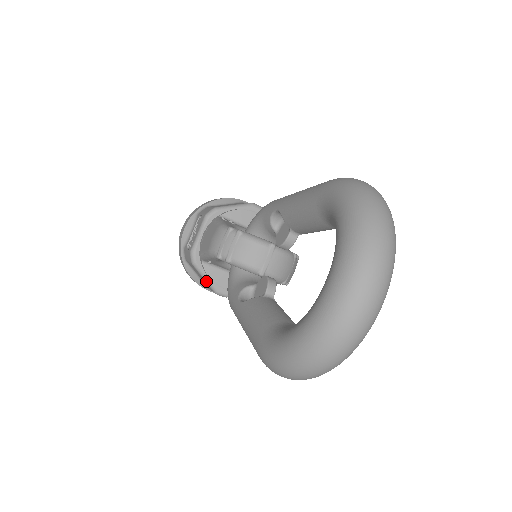
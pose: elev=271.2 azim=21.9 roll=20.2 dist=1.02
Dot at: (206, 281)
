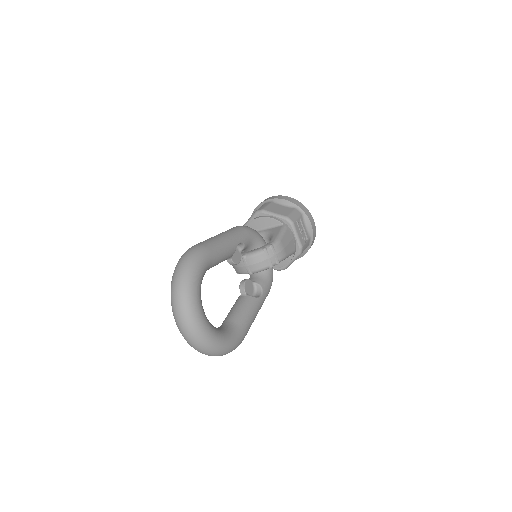
Dot at: occluded
